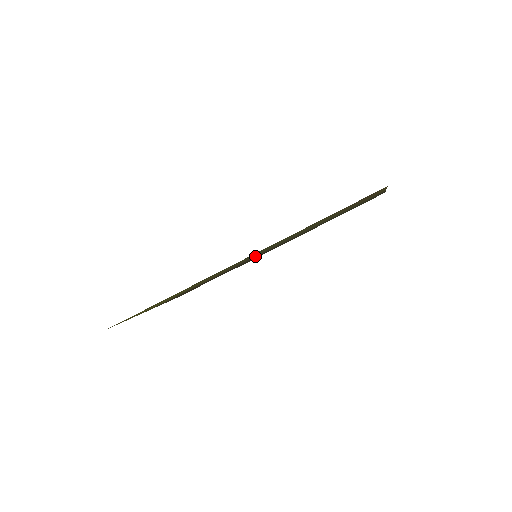
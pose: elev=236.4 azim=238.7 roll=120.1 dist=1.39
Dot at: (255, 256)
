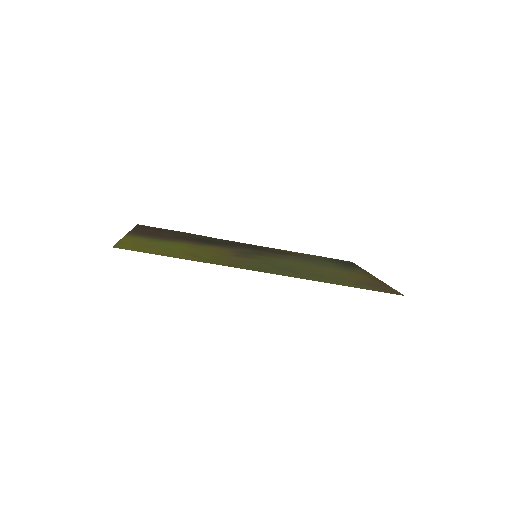
Dot at: (251, 253)
